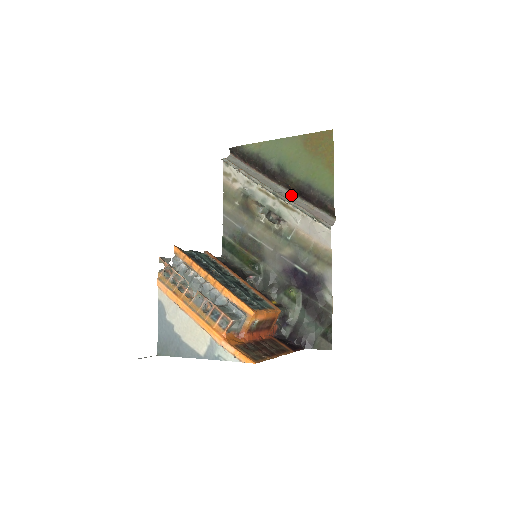
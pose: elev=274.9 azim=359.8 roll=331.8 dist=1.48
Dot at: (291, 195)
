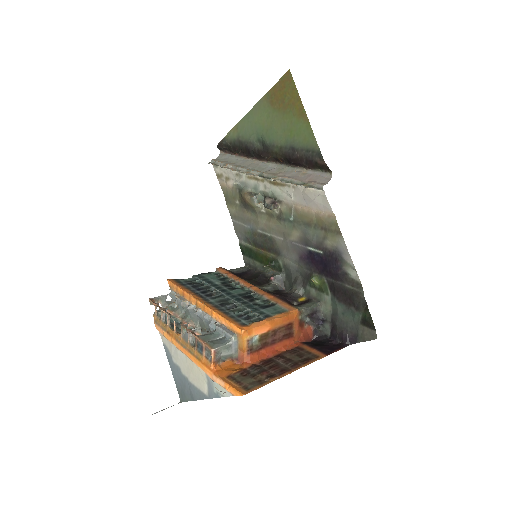
Dot at: (281, 168)
